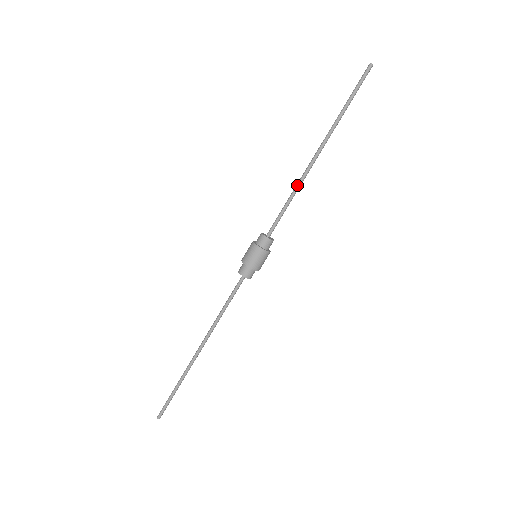
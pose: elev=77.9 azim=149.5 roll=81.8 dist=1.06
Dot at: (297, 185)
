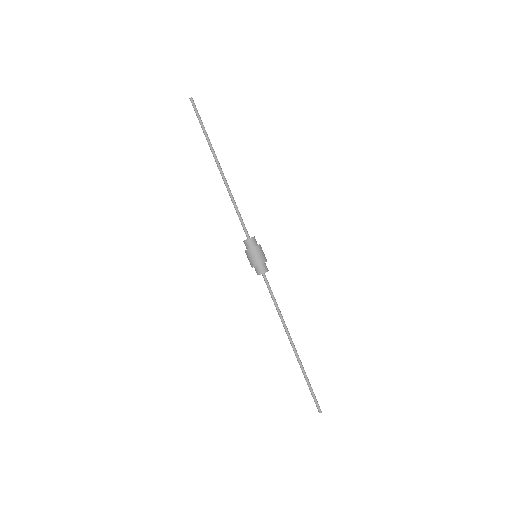
Dot at: (230, 196)
